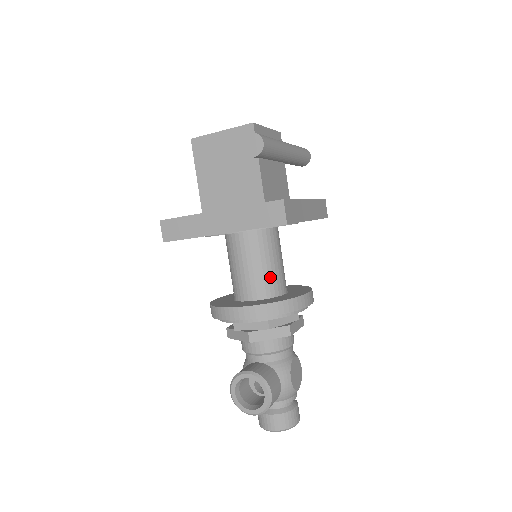
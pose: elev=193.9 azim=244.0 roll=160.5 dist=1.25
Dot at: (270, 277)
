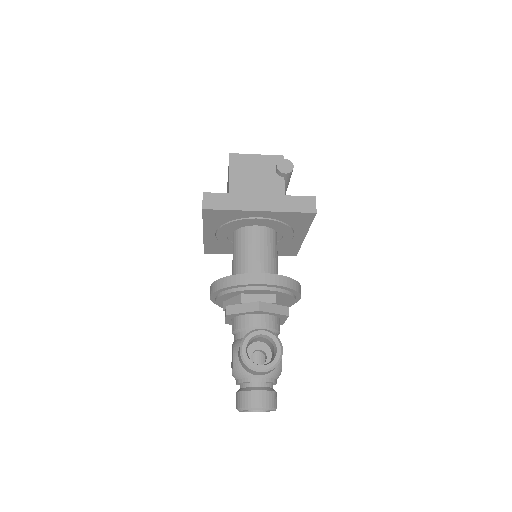
Dot at: (274, 267)
